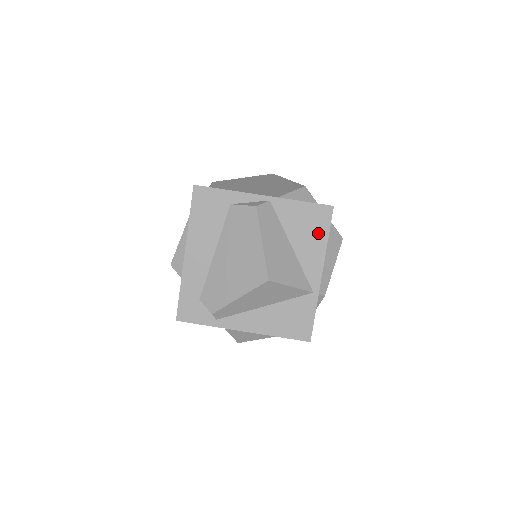
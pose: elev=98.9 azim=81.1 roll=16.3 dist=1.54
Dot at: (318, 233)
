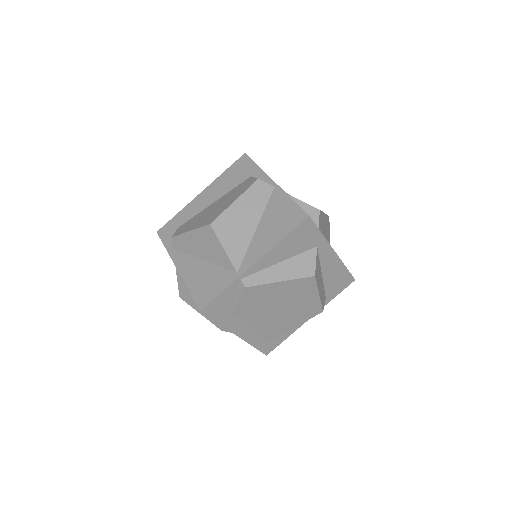
Dot at: (281, 229)
